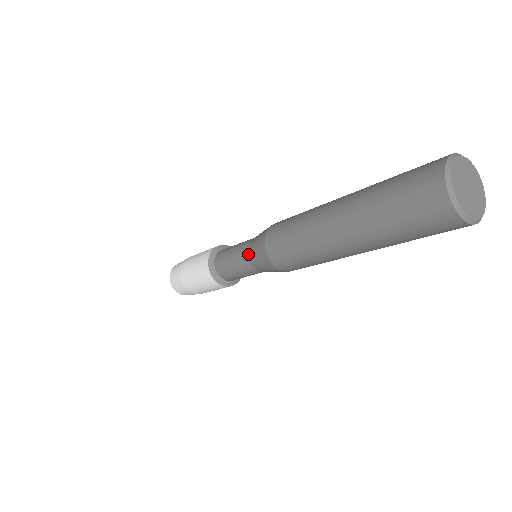
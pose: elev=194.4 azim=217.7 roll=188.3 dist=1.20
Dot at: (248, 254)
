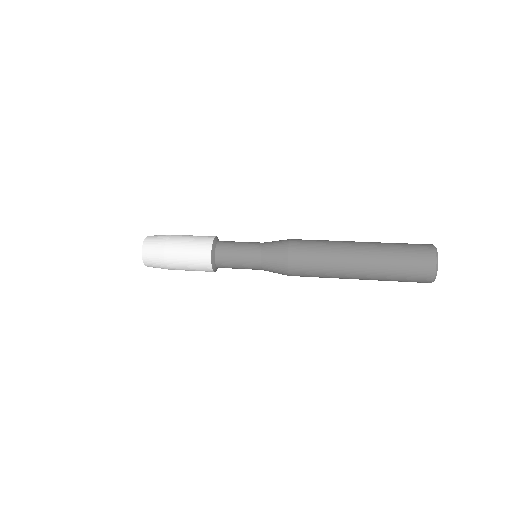
Dot at: (262, 262)
